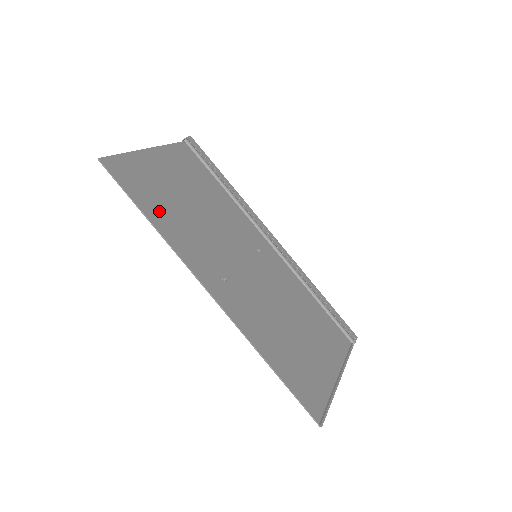
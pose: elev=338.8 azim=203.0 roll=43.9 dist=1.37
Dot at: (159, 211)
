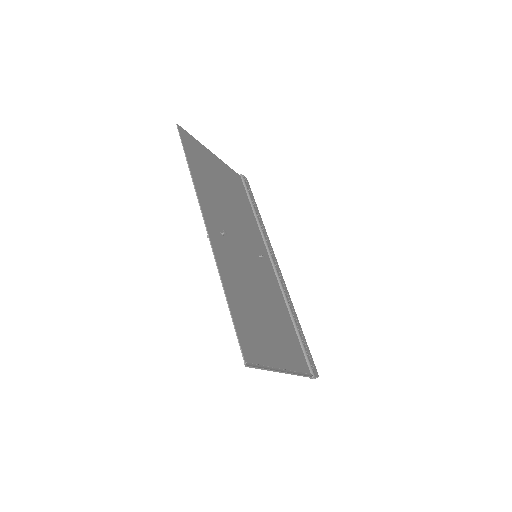
Dot at: (199, 171)
